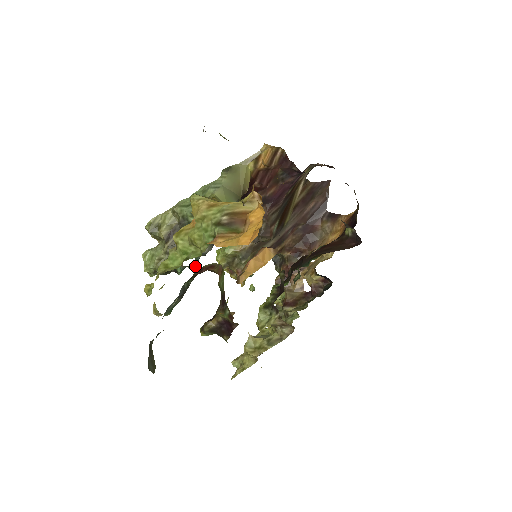
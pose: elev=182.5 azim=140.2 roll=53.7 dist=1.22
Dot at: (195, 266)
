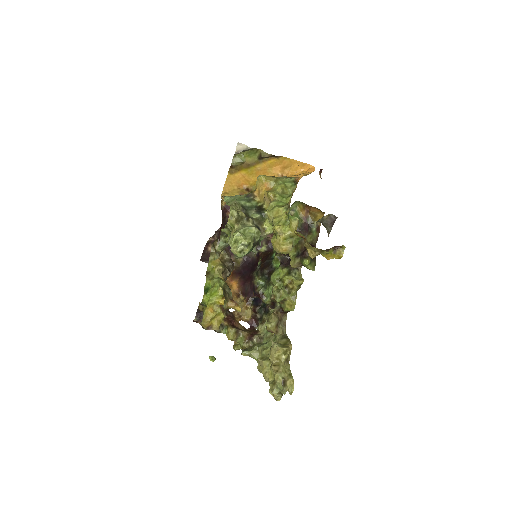
Dot at: (262, 239)
